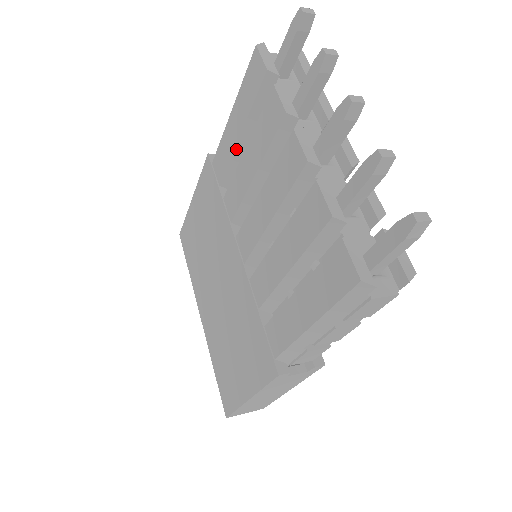
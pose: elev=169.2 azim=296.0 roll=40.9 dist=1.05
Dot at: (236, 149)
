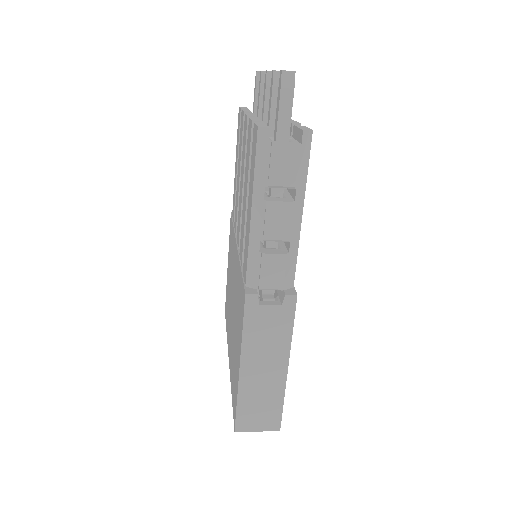
Dot at: occluded
